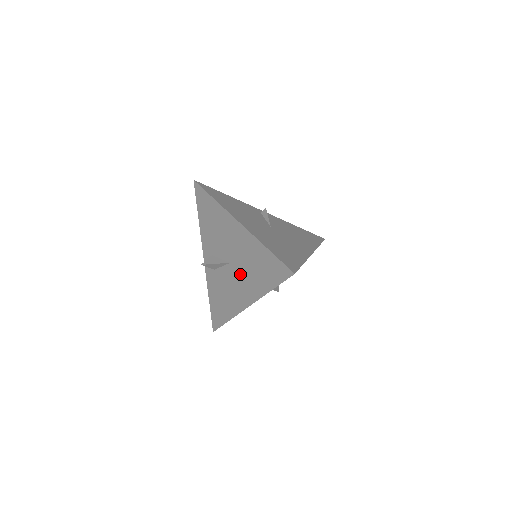
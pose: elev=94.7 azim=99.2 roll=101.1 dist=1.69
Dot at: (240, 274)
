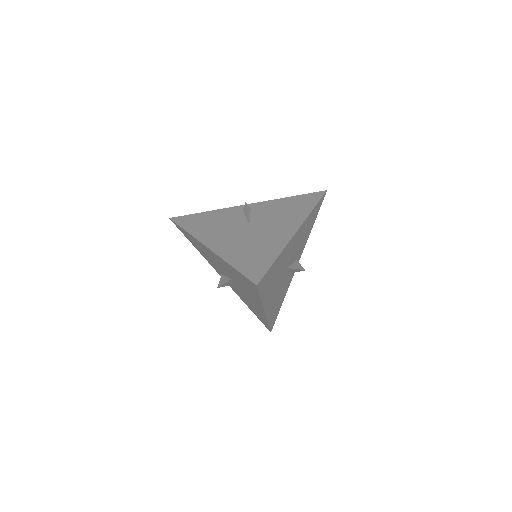
Dot at: (241, 288)
